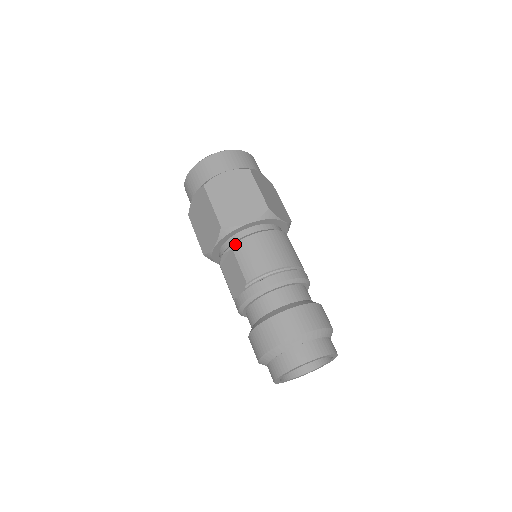
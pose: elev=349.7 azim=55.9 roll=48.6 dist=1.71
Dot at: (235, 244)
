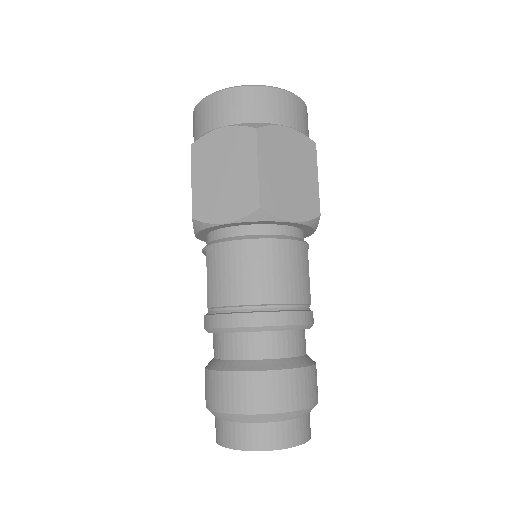
Dot at: (209, 246)
